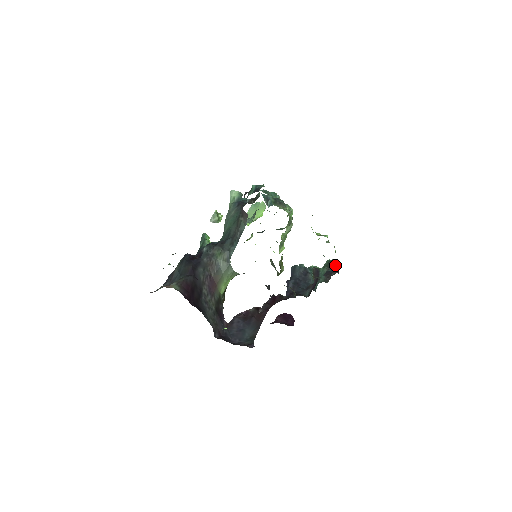
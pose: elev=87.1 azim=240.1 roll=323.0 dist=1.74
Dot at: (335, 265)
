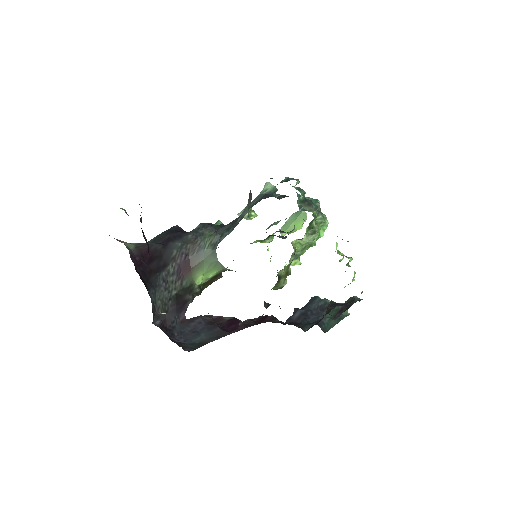
Dot at: (353, 302)
